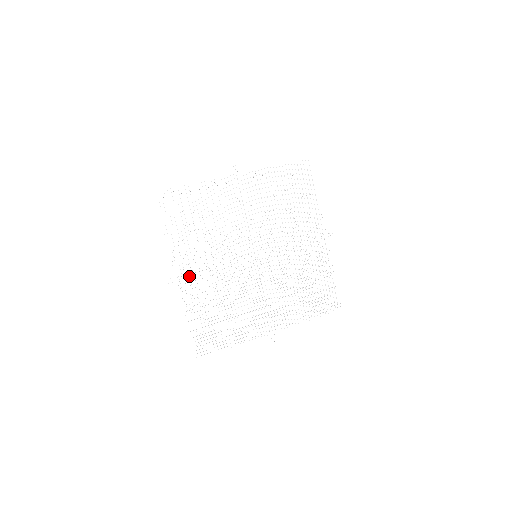
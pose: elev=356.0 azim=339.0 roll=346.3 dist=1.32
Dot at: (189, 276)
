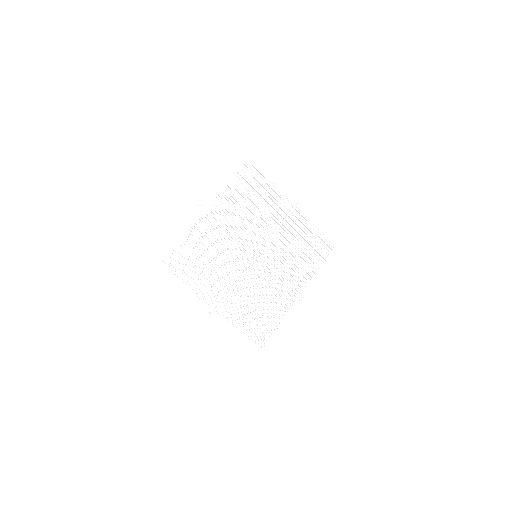
Dot at: occluded
